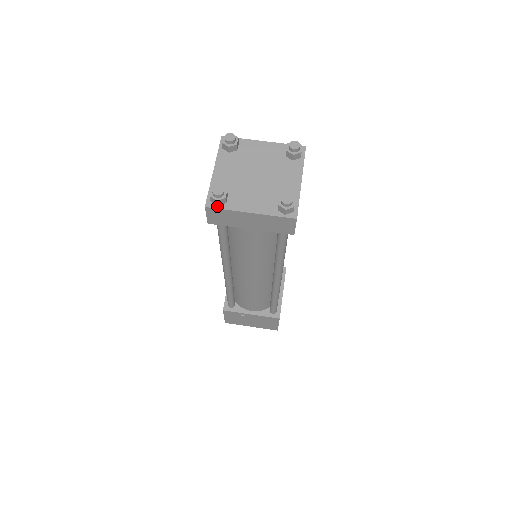
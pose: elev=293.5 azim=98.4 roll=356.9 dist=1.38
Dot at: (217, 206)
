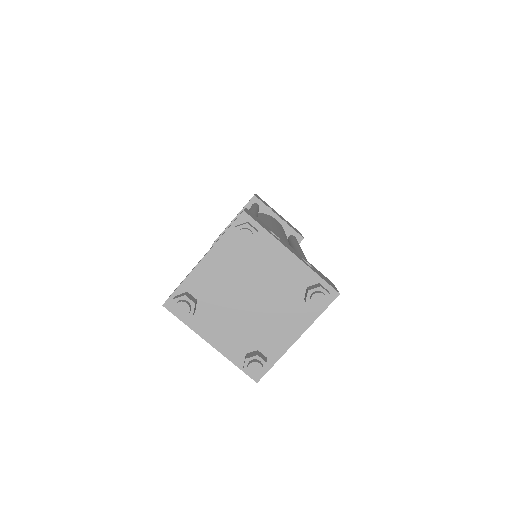
Dot at: occluded
